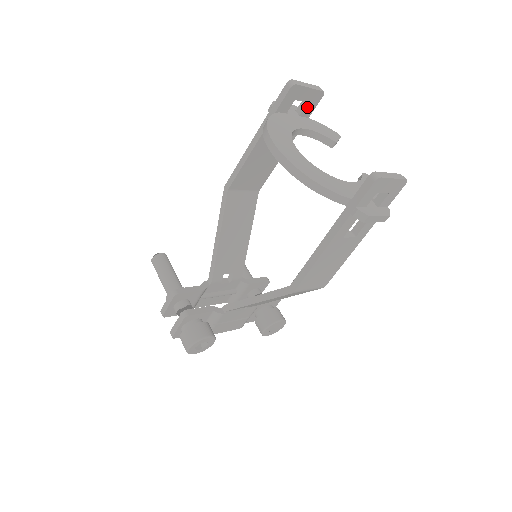
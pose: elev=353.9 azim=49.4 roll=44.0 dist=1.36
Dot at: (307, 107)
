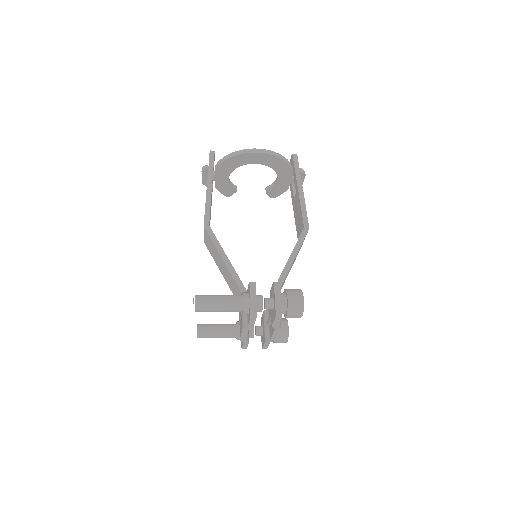
Dot at: occluded
